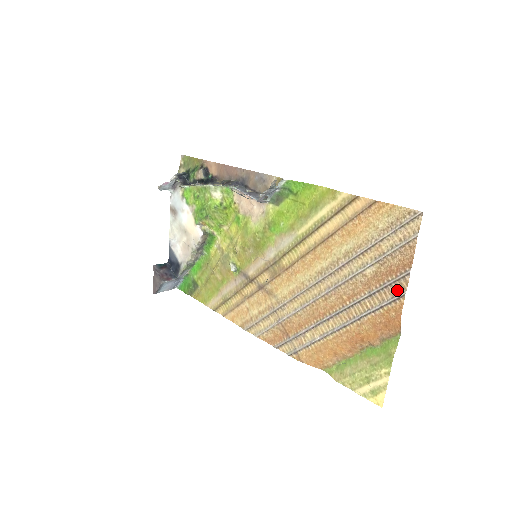
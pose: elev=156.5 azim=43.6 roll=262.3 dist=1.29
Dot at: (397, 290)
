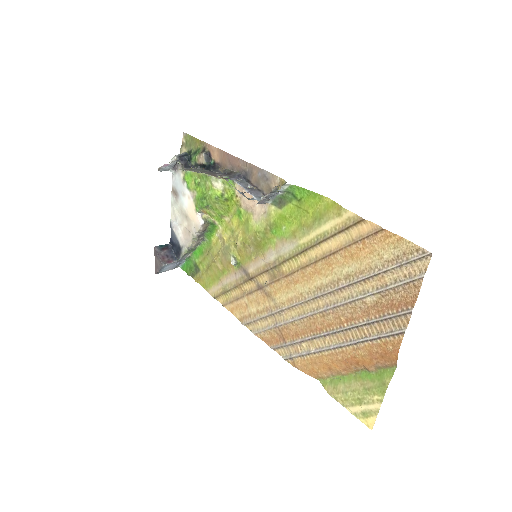
Dot at: (397, 325)
